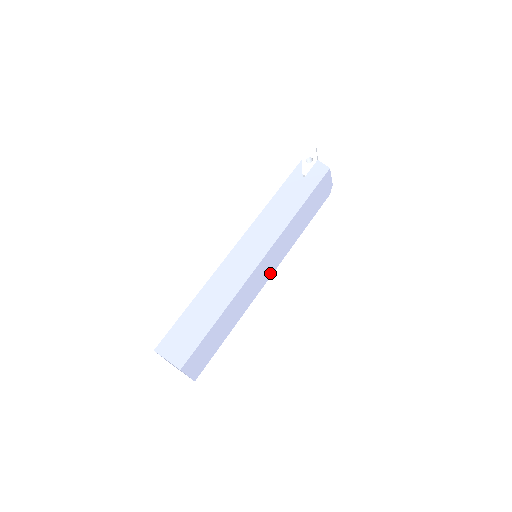
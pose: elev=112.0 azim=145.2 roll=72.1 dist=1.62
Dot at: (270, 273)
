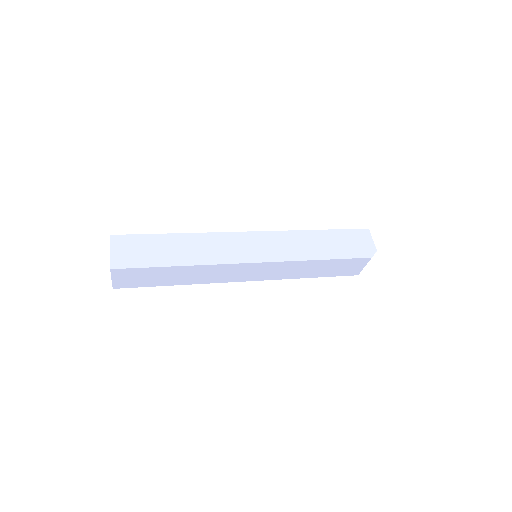
Dot at: (257, 259)
